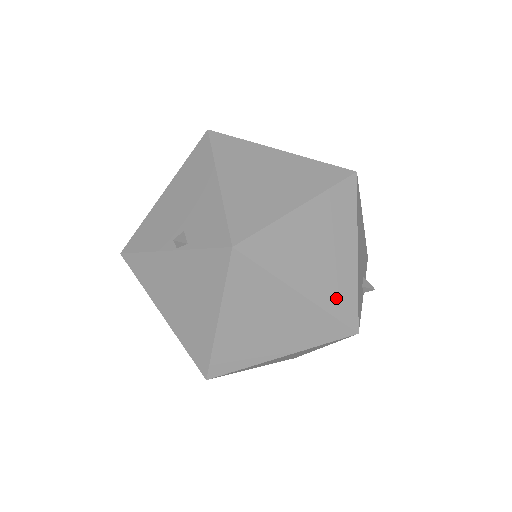
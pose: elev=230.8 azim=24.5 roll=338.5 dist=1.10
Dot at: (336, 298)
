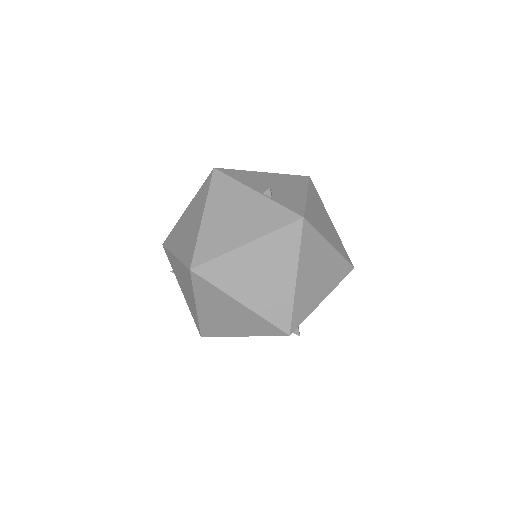
Dot at: (301, 304)
